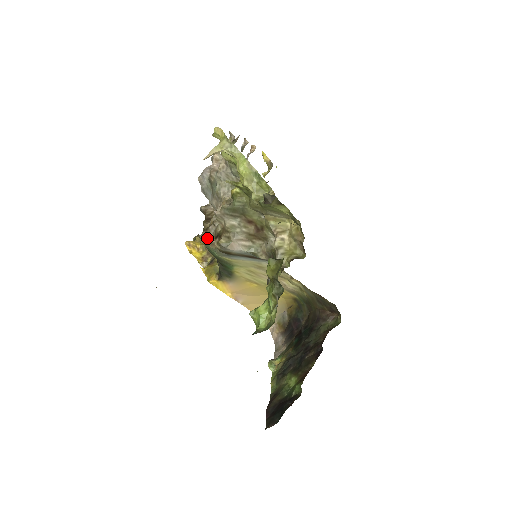
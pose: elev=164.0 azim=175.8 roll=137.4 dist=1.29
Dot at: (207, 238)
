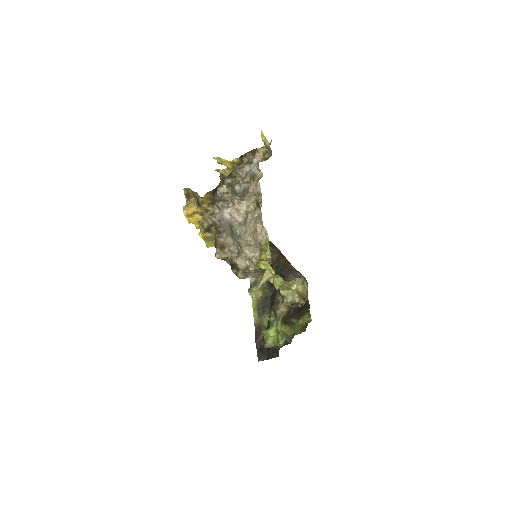
Dot at: (222, 257)
